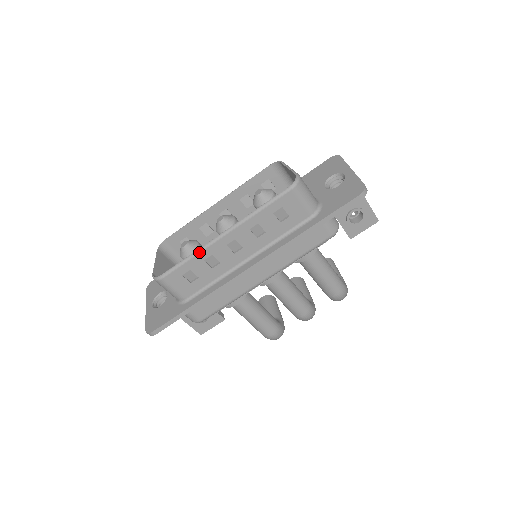
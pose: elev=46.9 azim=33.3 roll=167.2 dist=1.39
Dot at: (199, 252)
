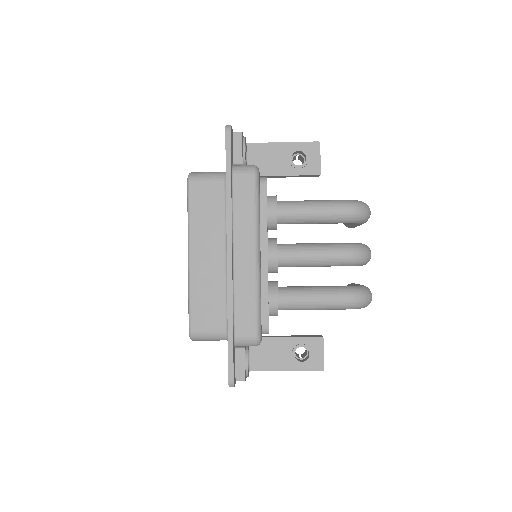
Dot at: (190, 285)
